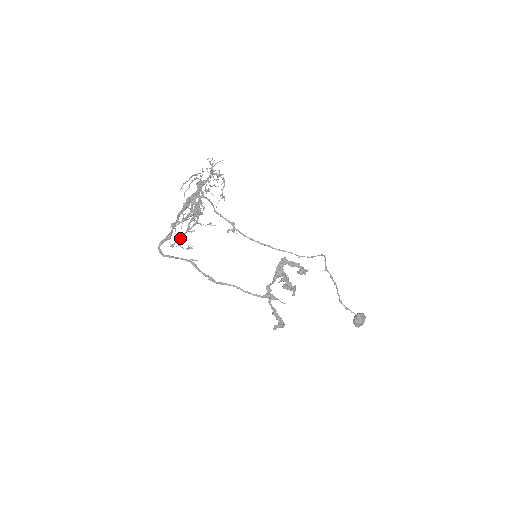
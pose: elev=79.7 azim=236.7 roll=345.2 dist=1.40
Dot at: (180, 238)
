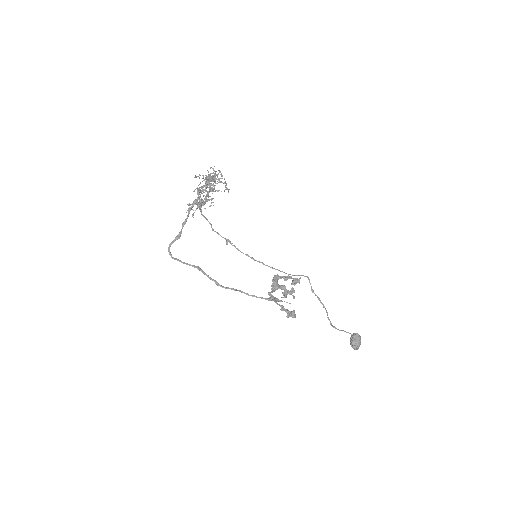
Dot at: (200, 205)
